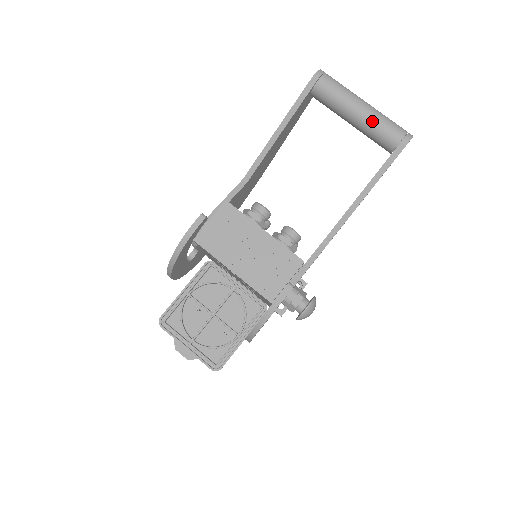
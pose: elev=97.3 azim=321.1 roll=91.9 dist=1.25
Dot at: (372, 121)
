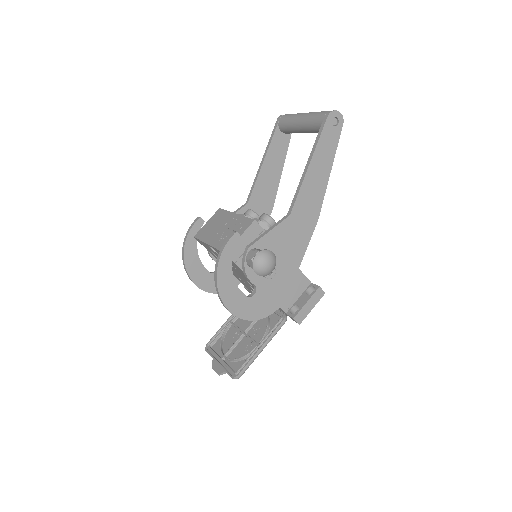
Dot at: (308, 118)
